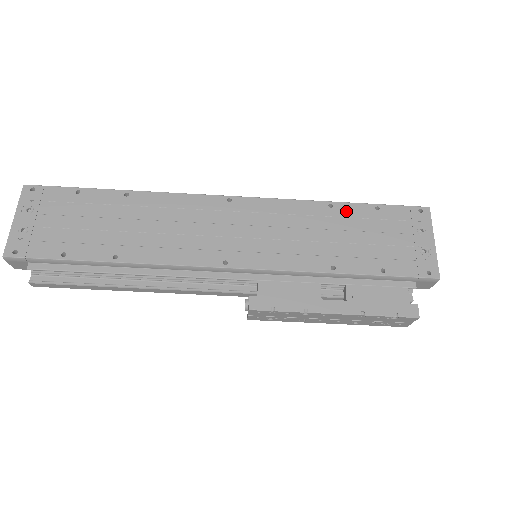
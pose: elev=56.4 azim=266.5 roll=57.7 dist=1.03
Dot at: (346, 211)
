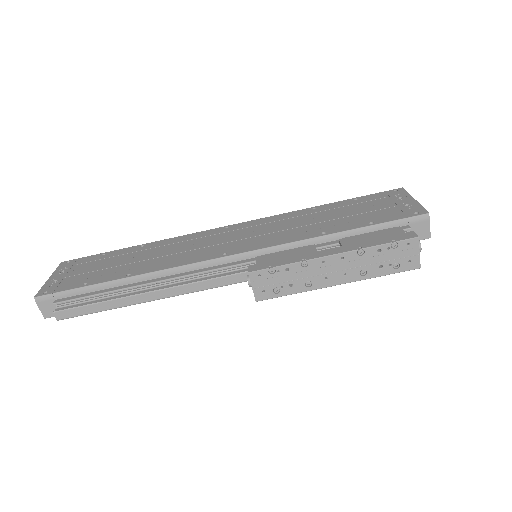
Dot at: (328, 207)
